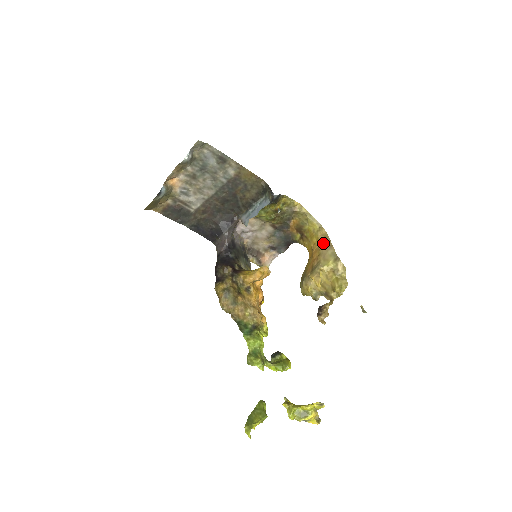
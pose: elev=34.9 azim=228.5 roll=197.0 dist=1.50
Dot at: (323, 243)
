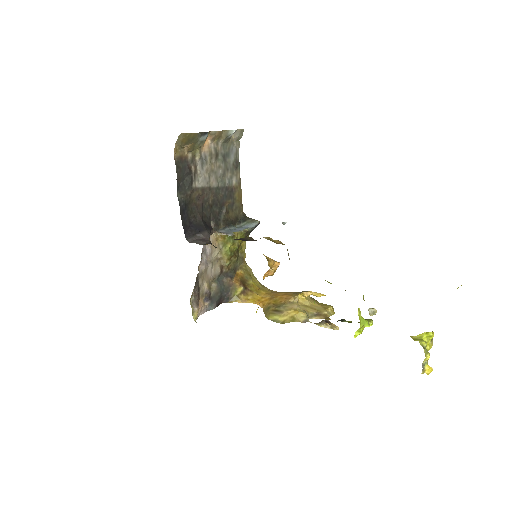
Dot at: occluded
